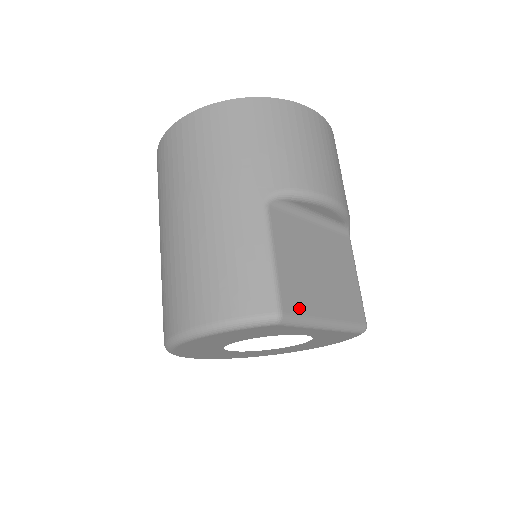
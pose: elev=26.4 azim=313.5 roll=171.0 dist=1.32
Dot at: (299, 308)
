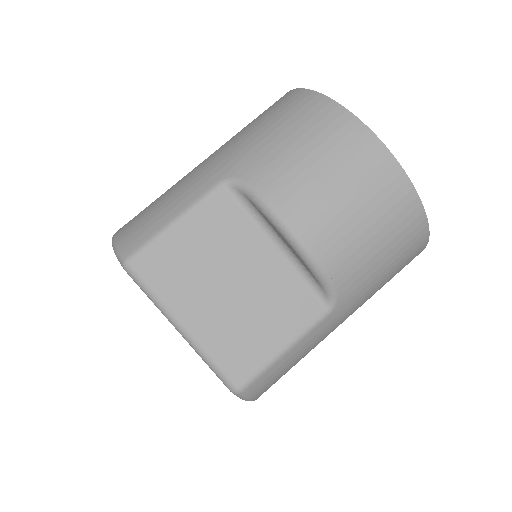
Dot at: (155, 280)
